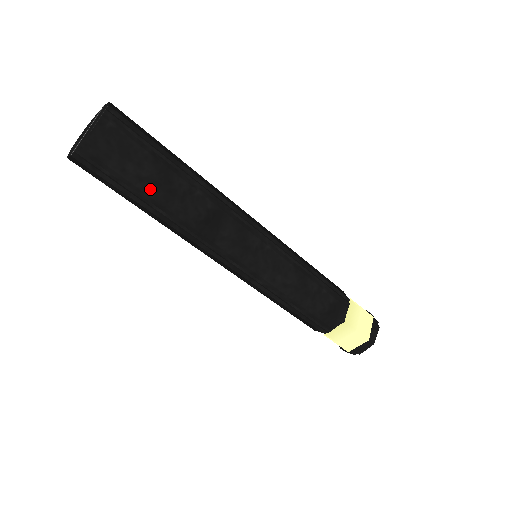
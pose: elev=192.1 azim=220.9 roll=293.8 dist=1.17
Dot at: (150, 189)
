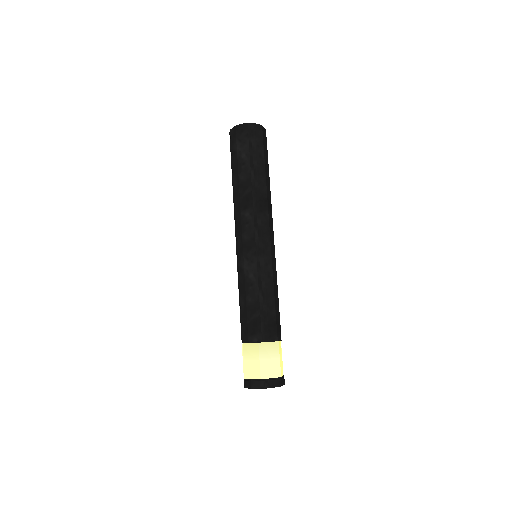
Dot at: (260, 163)
